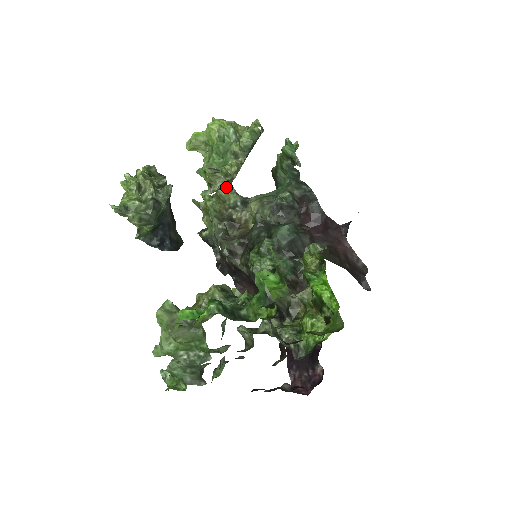
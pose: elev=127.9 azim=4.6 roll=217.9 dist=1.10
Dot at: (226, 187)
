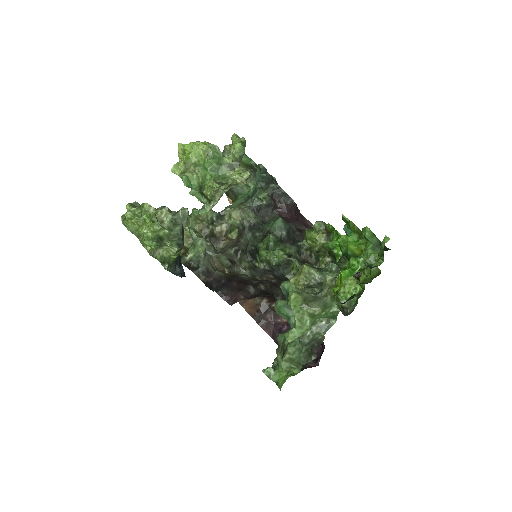
Dot at: occluded
